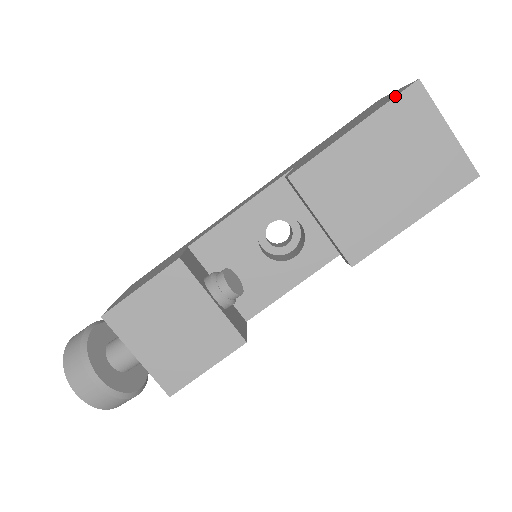
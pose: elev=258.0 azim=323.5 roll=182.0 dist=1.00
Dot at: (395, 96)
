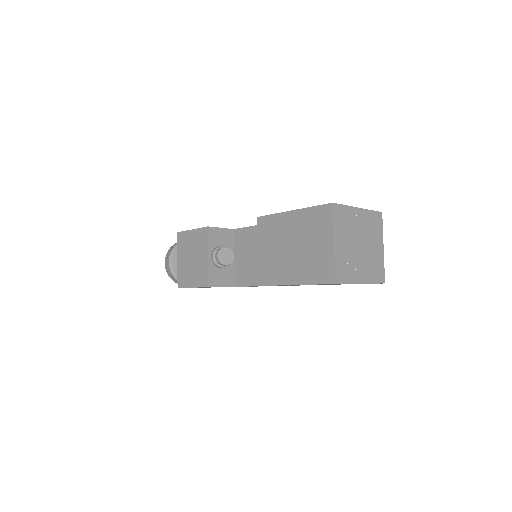
Dot at: (317, 205)
